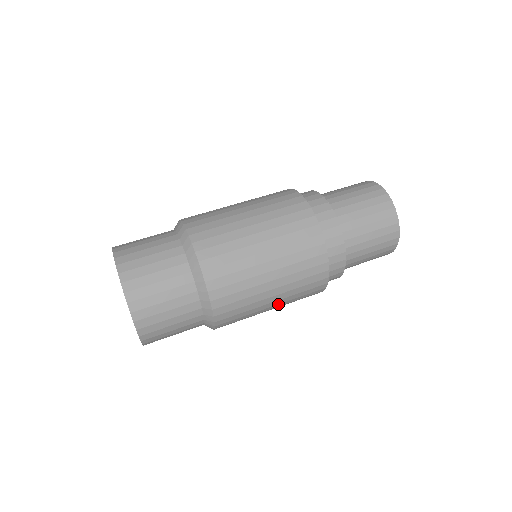
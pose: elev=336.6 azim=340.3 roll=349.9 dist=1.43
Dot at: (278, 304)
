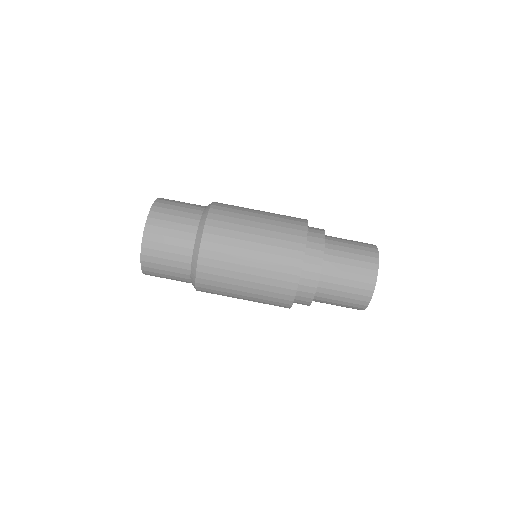
Dot at: (255, 268)
